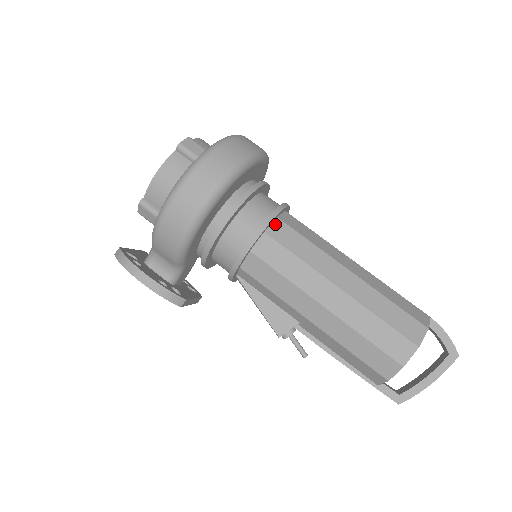
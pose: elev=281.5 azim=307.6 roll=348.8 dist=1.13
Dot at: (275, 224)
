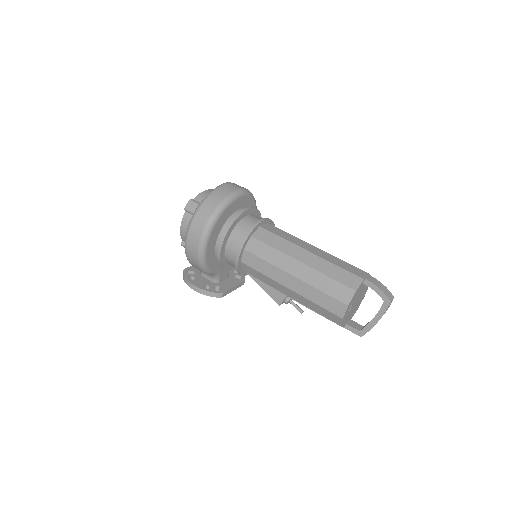
Dot at: (250, 241)
